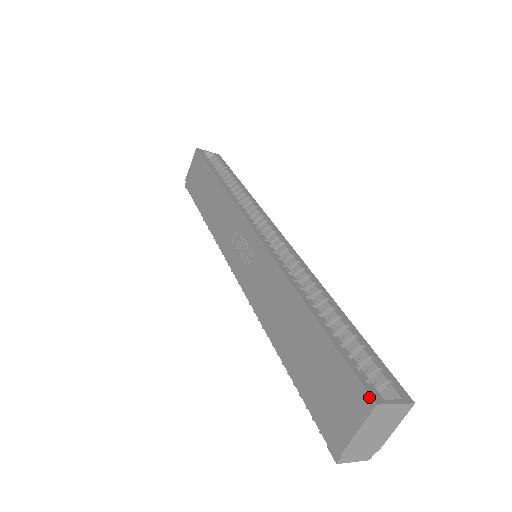
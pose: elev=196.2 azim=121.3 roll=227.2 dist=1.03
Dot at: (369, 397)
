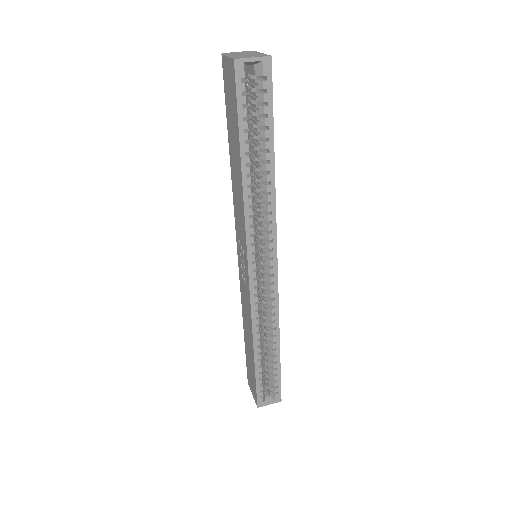
Dot at: (257, 404)
